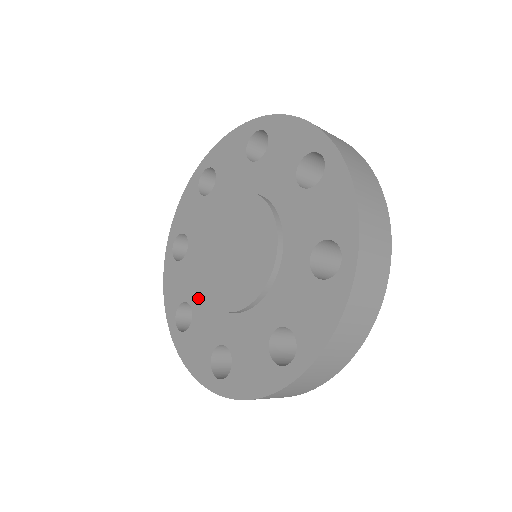
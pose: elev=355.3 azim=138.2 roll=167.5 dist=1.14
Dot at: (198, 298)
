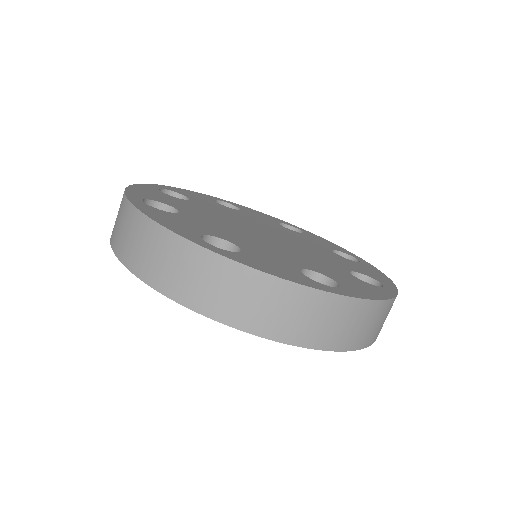
Dot at: occluded
